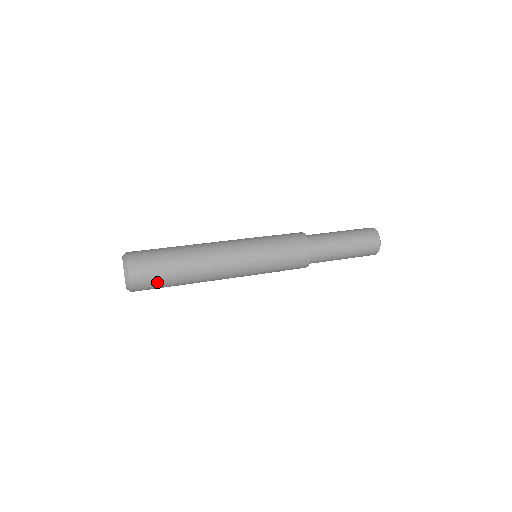
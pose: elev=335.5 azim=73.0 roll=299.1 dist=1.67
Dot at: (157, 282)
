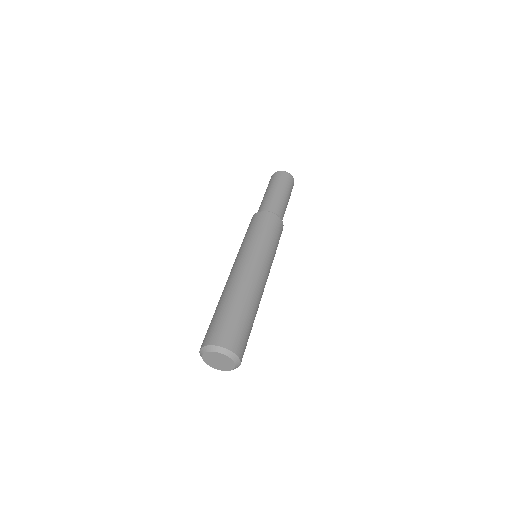
Dot at: occluded
